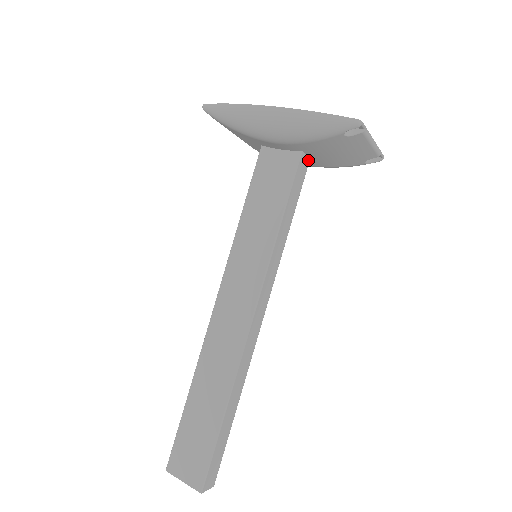
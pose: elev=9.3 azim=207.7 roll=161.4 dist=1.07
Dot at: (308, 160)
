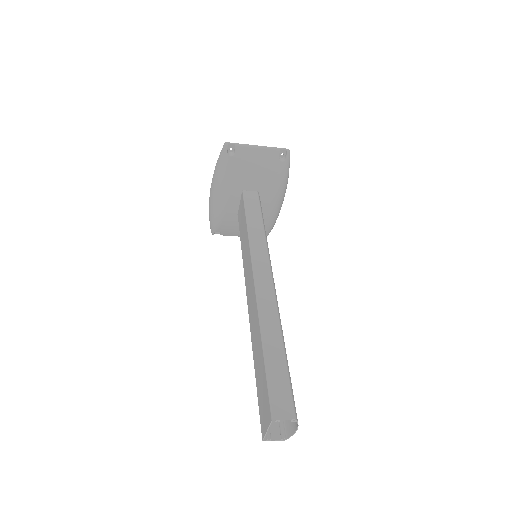
Dot at: (255, 193)
